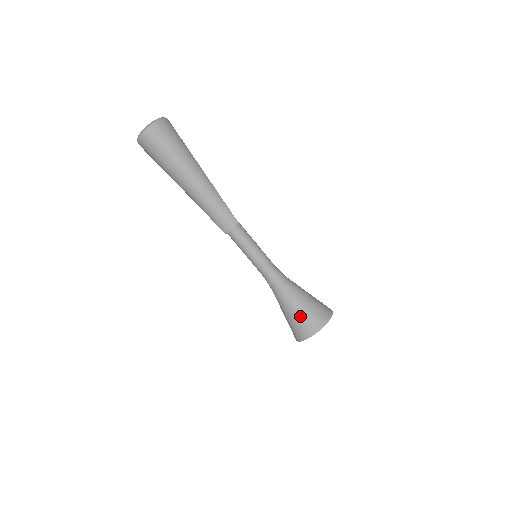
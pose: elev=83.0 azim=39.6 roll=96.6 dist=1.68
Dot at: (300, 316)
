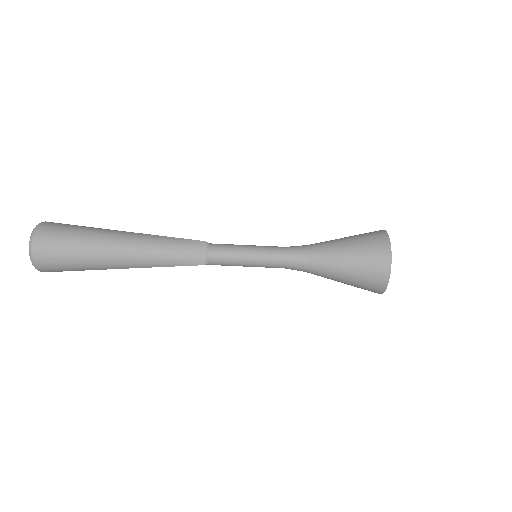
Dot at: (358, 260)
